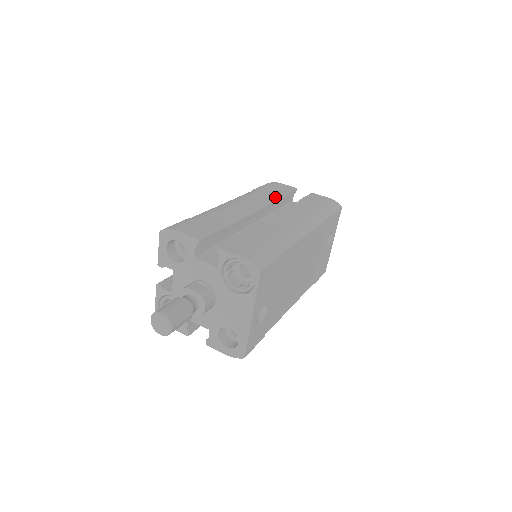
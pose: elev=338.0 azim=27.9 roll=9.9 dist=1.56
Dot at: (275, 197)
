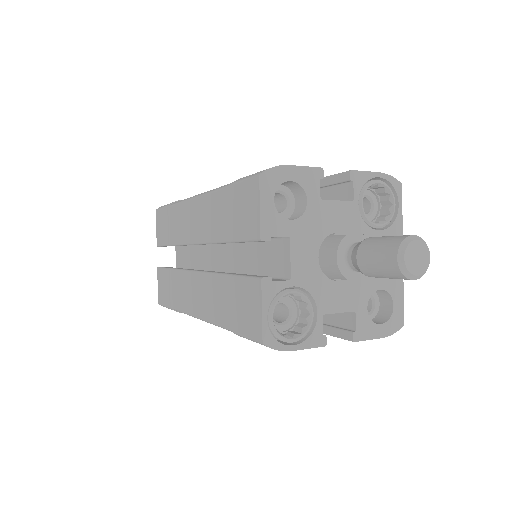
Dot at: occluded
